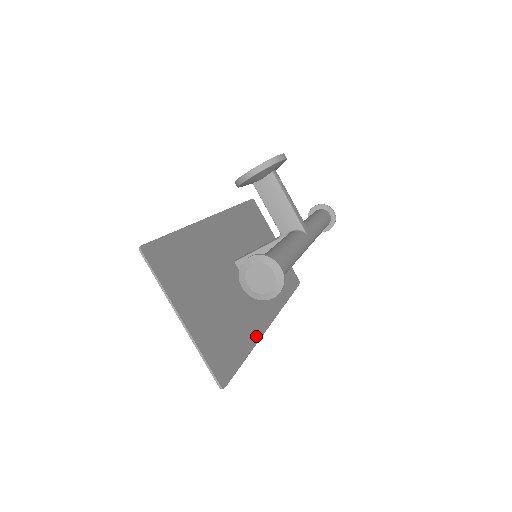
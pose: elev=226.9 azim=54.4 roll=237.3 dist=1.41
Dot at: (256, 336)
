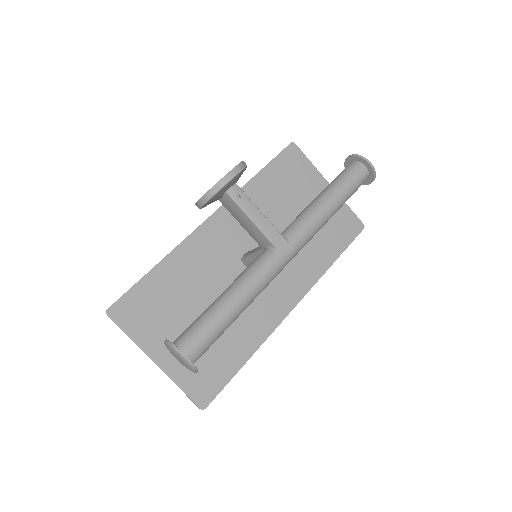
Dot at: (262, 337)
